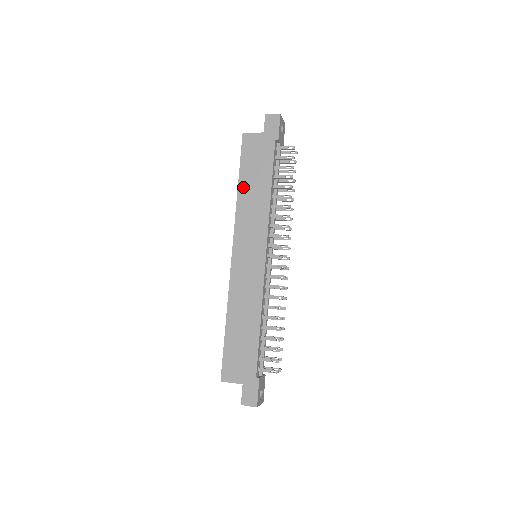
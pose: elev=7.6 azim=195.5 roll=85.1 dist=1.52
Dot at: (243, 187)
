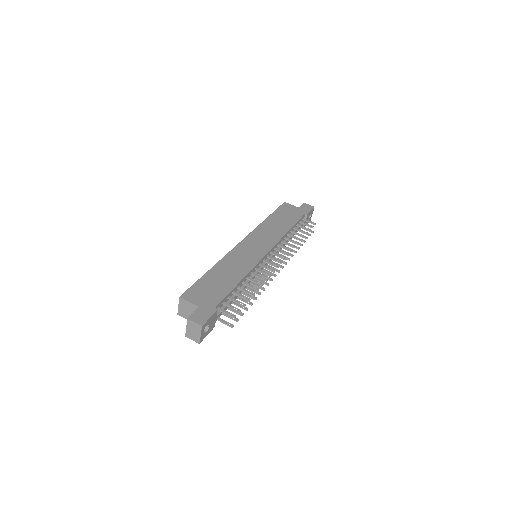
Dot at: (271, 219)
